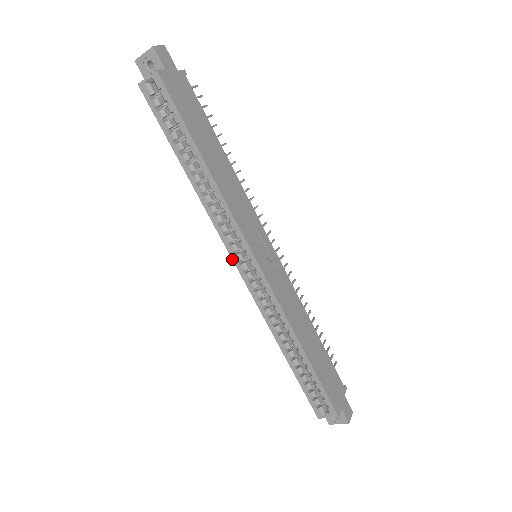
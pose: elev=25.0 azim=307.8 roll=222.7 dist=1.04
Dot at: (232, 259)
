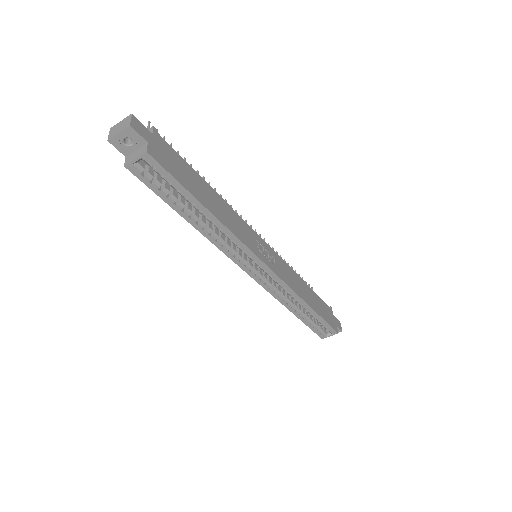
Dot at: (243, 270)
